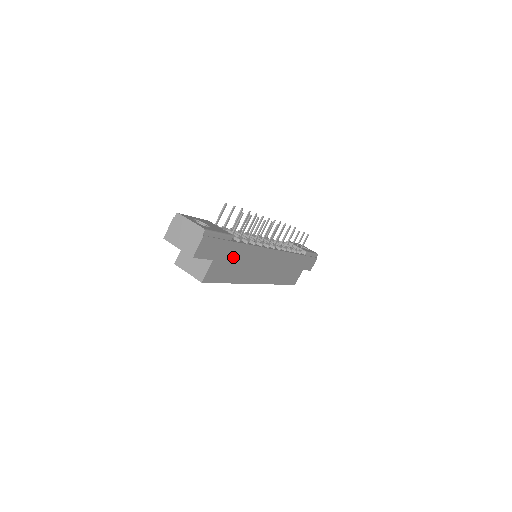
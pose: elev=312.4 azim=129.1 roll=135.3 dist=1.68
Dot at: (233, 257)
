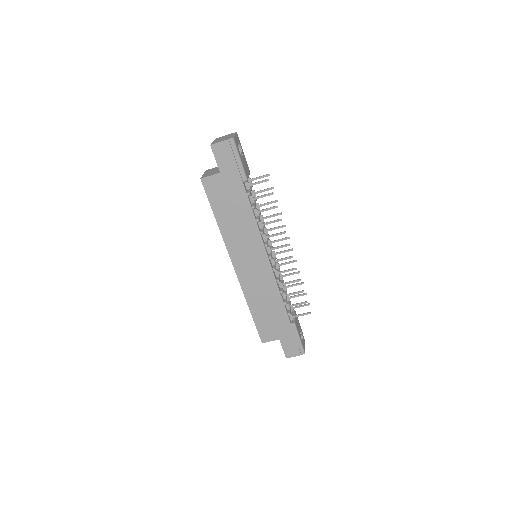
Dot at: (234, 199)
